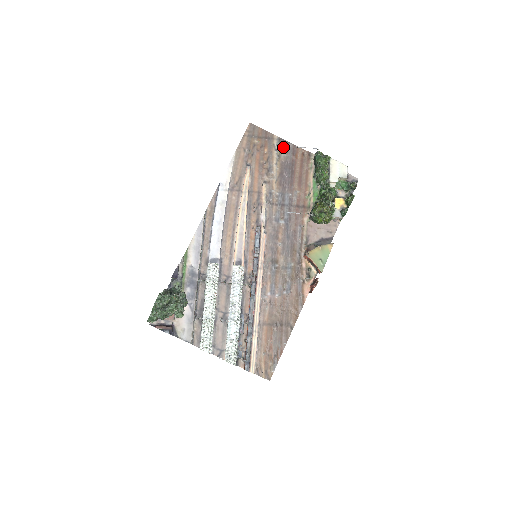
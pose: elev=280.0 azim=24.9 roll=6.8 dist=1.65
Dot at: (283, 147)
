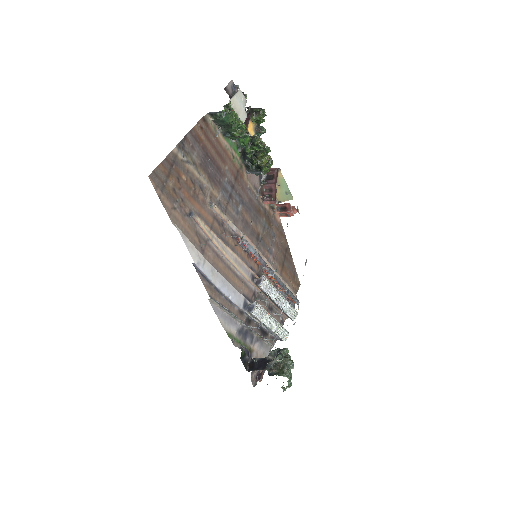
Dot at: (188, 149)
